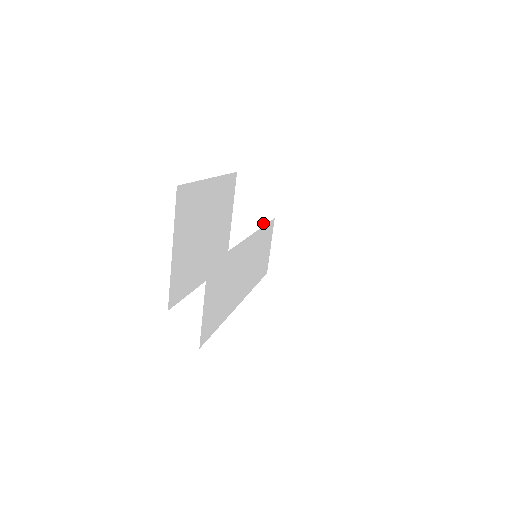
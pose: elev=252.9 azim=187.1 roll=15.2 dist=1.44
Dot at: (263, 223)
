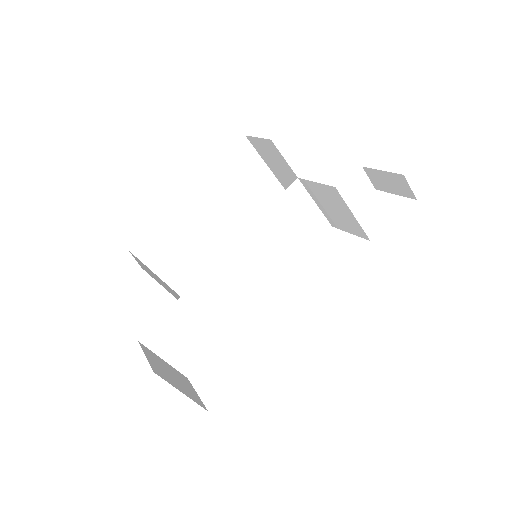
Dot at: occluded
